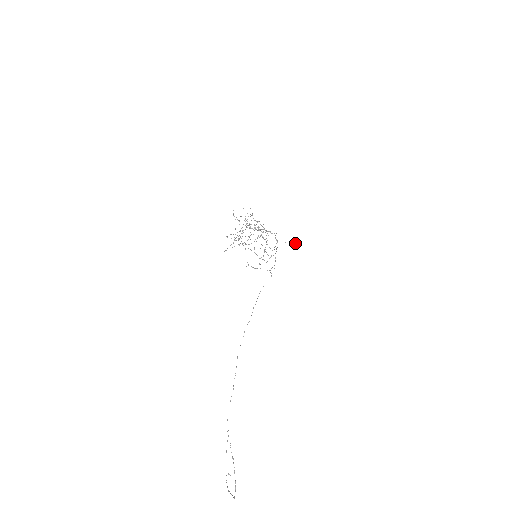
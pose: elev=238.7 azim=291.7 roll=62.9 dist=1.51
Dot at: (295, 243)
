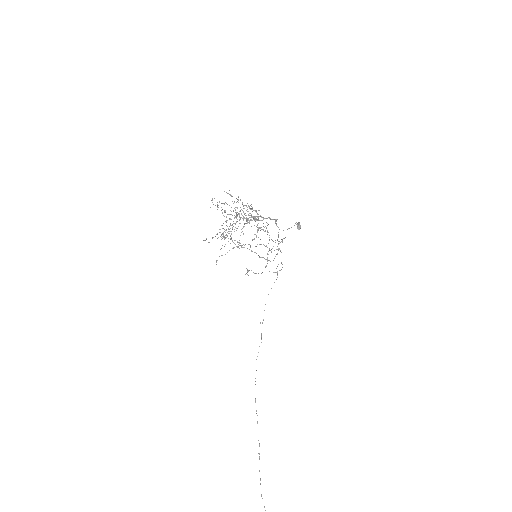
Dot at: (300, 226)
